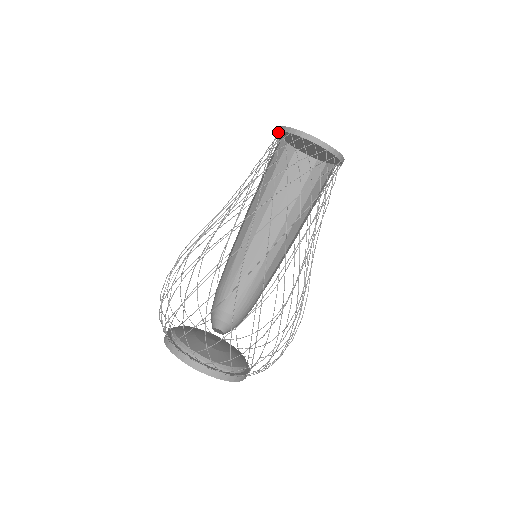
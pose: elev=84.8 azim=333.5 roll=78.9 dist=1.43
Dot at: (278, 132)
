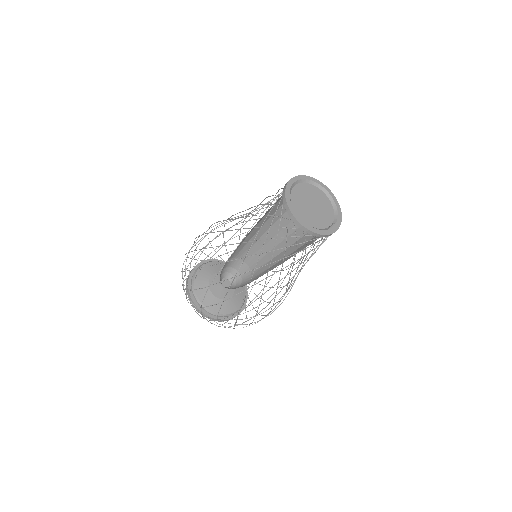
Dot at: (293, 220)
